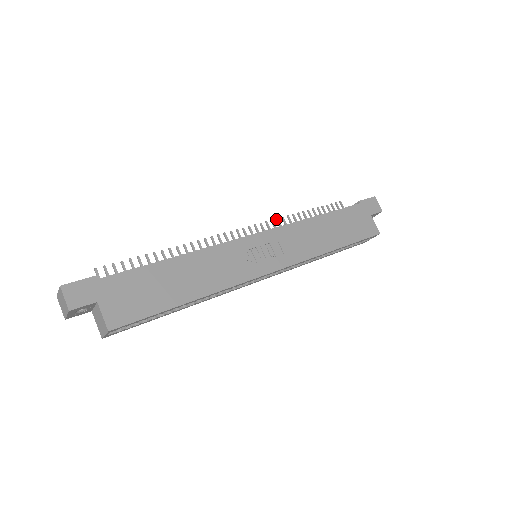
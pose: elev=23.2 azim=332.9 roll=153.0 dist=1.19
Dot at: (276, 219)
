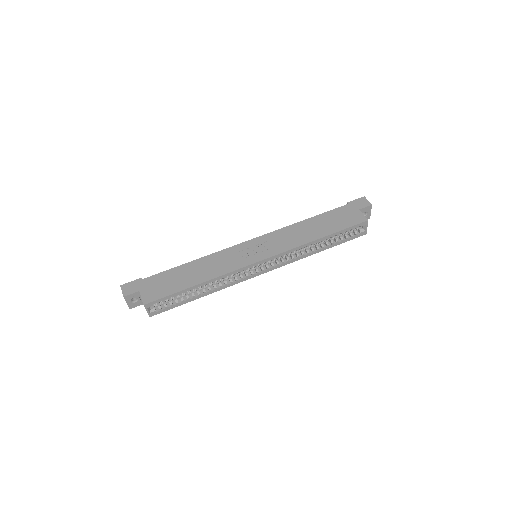
Dot at: occluded
